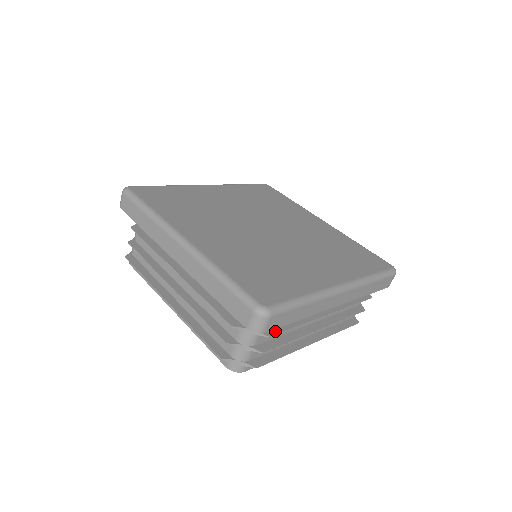
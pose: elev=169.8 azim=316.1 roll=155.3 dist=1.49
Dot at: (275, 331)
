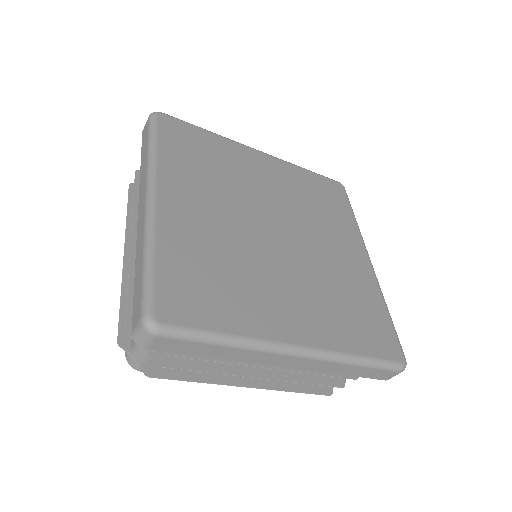
Dot at: occluded
